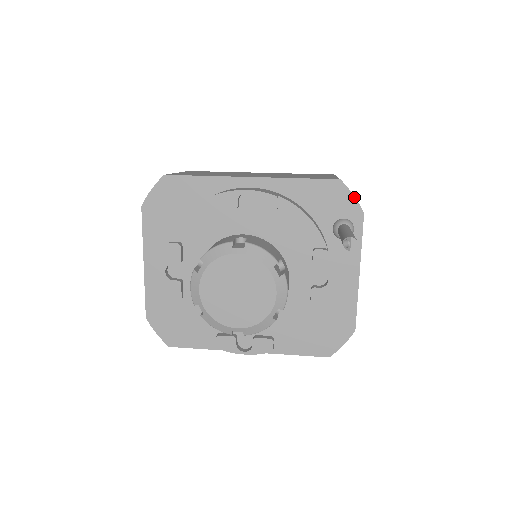
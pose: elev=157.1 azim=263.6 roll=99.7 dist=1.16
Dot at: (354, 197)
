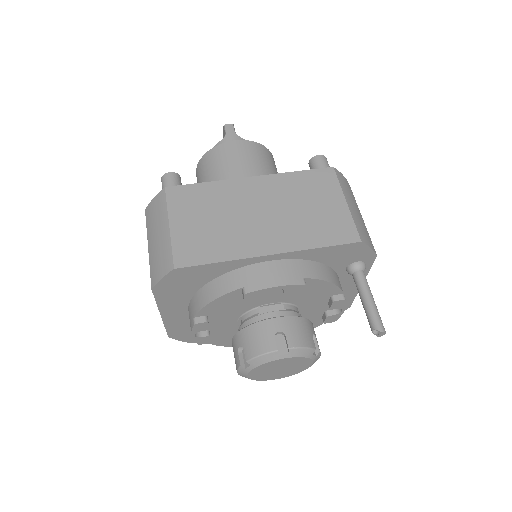
Dot at: (371, 249)
